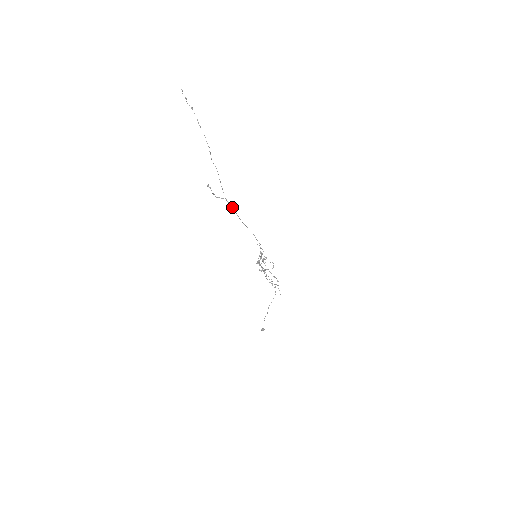
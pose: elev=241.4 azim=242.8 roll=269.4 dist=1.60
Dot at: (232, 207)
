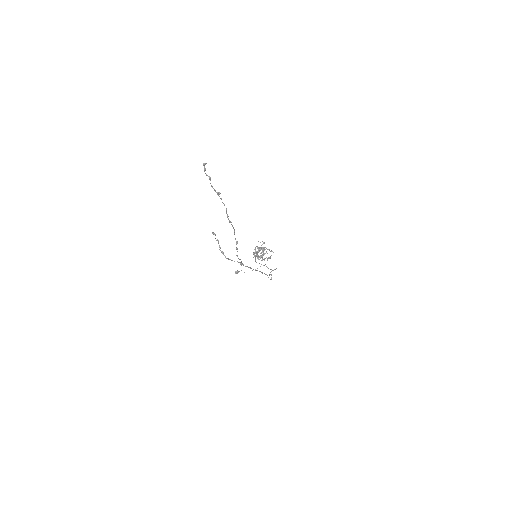
Dot at: occluded
